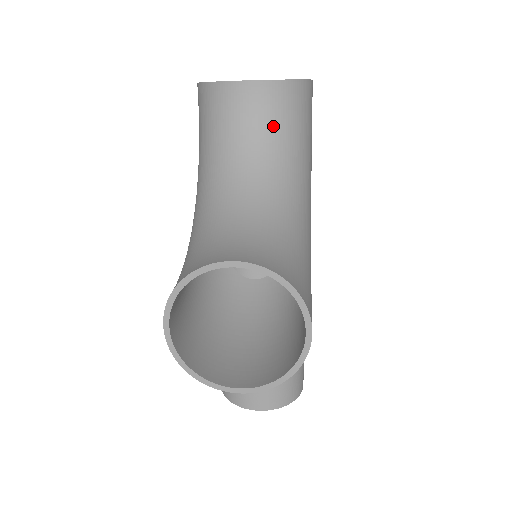
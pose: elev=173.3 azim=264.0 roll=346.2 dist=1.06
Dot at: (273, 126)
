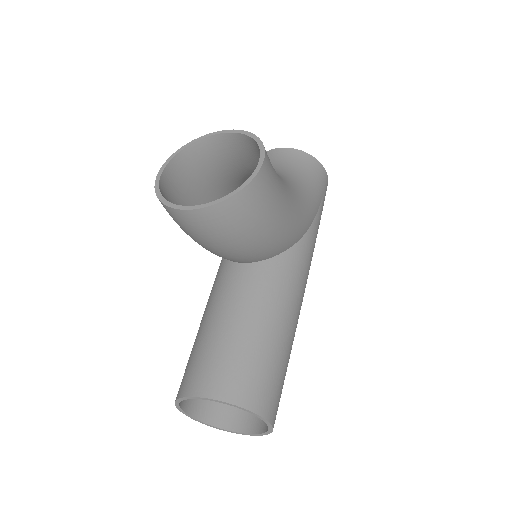
Dot at: (289, 164)
